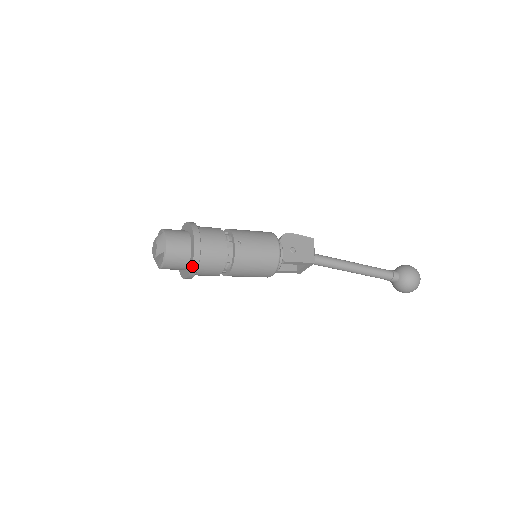
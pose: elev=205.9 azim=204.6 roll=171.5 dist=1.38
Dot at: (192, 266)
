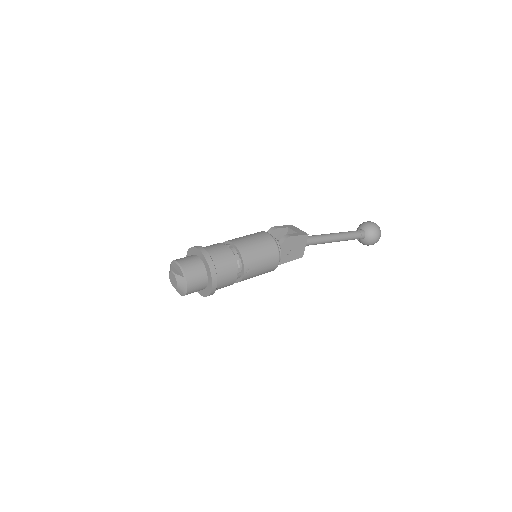
Dot at: (206, 296)
